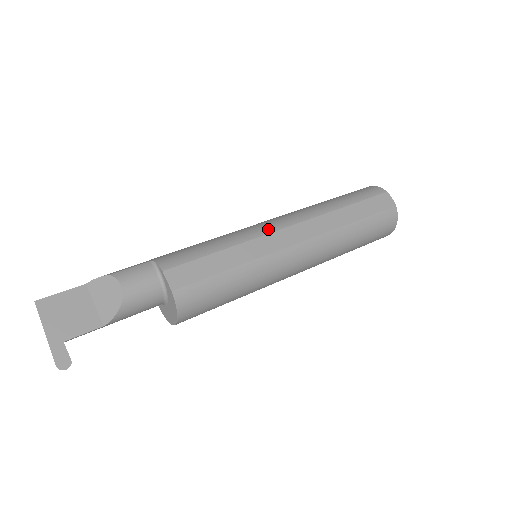
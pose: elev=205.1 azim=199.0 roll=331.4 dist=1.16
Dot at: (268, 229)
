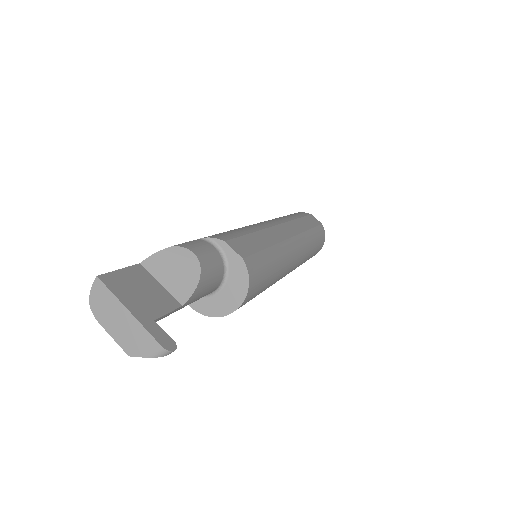
Dot at: (267, 224)
